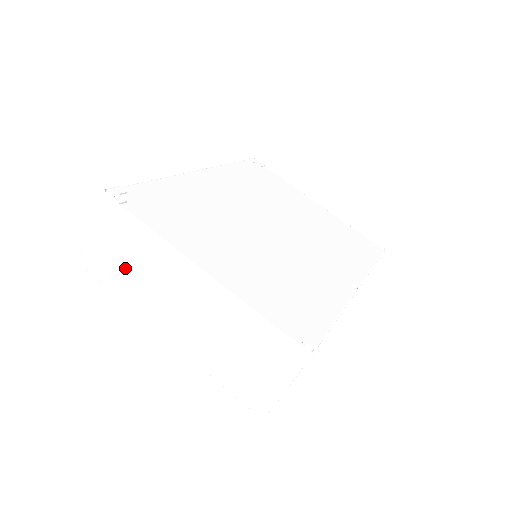
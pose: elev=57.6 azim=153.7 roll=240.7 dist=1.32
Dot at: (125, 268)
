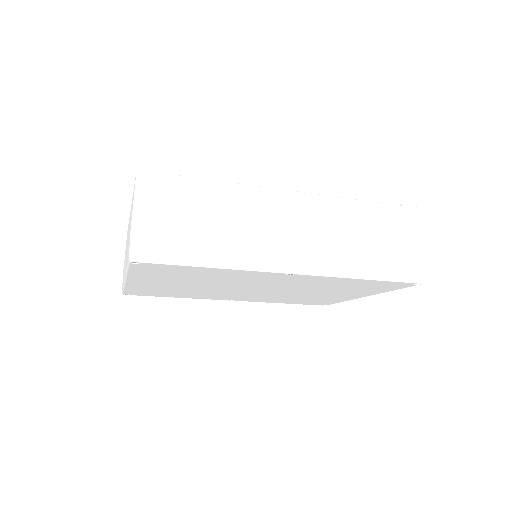
Dot at: occluded
